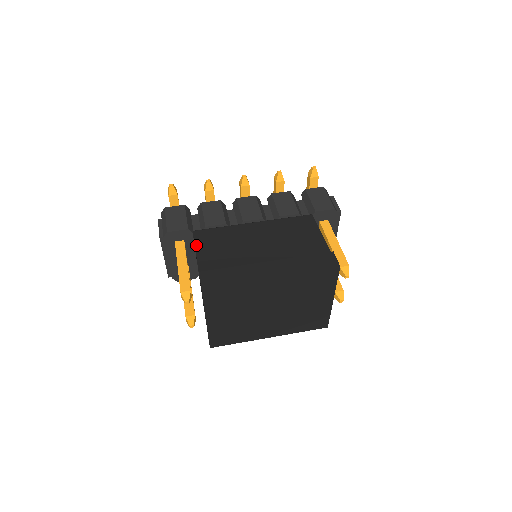
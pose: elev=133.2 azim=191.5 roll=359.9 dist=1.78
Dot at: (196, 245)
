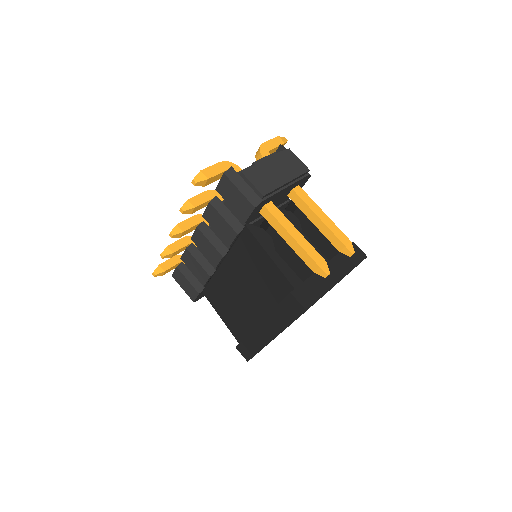
Dot at: (215, 309)
